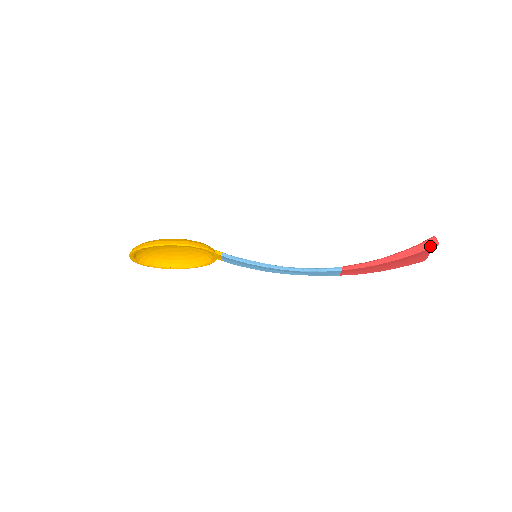
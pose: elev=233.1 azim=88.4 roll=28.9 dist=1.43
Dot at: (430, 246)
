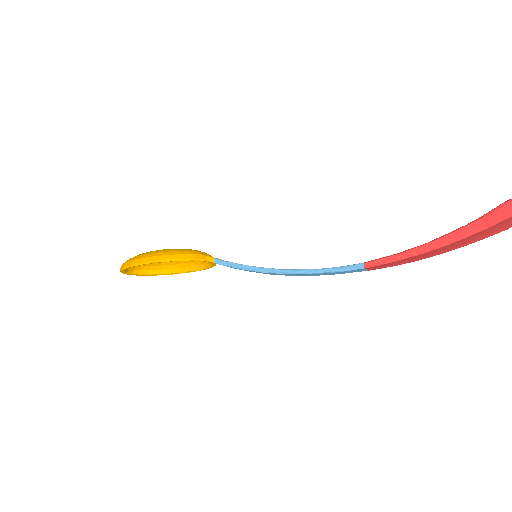
Dot at: (503, 218)
